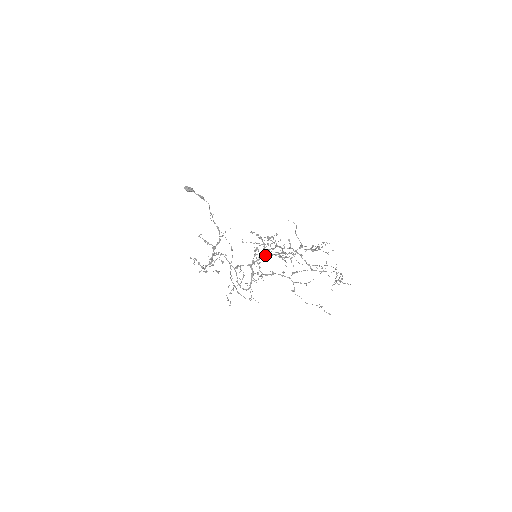
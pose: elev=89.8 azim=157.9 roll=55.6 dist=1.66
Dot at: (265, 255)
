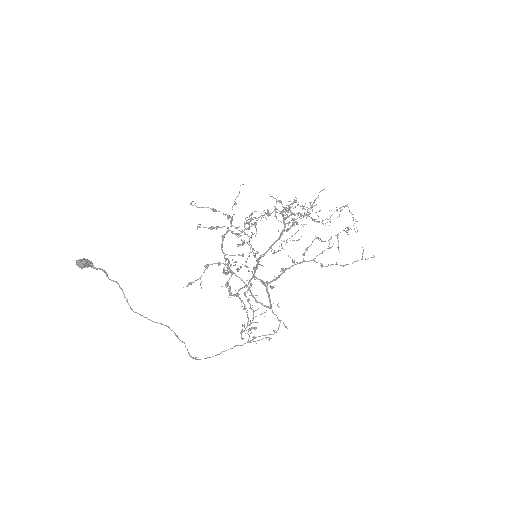
Dot at: (260, 256)
